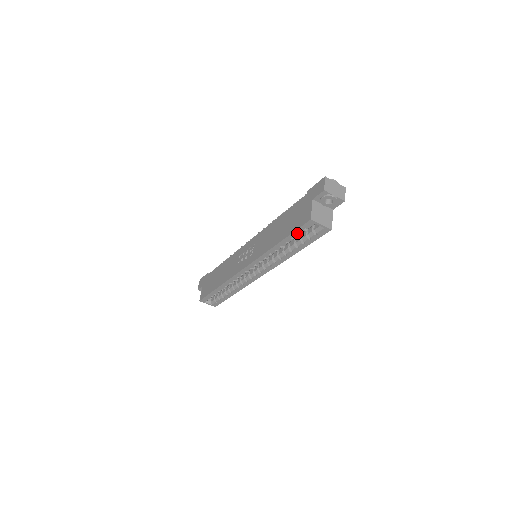
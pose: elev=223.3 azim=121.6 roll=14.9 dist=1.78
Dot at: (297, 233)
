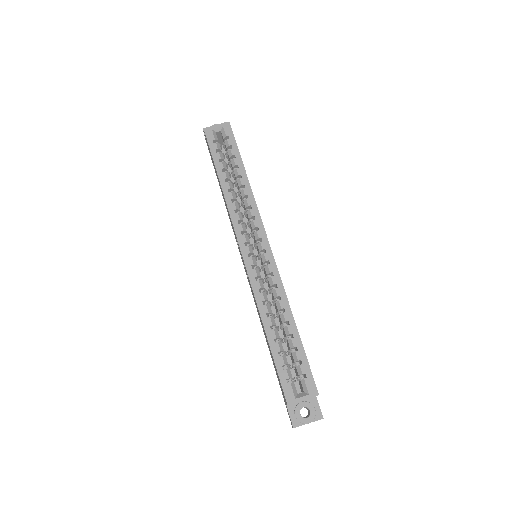
Dot at: (215, 152)
